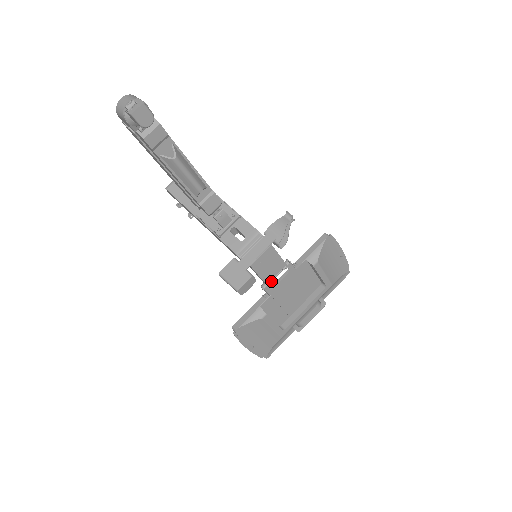
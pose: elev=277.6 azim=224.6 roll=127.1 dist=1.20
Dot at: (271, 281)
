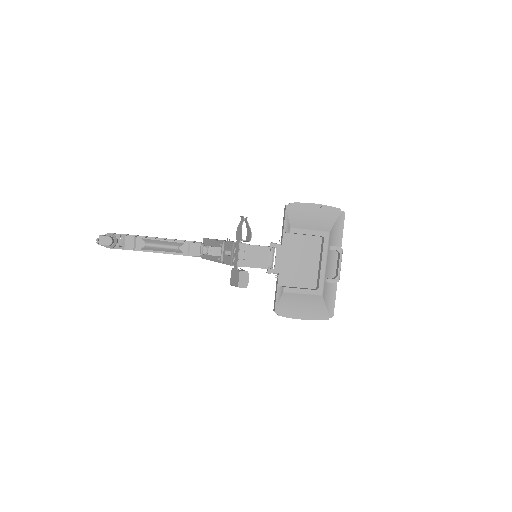
Dot at: (272, 264)
